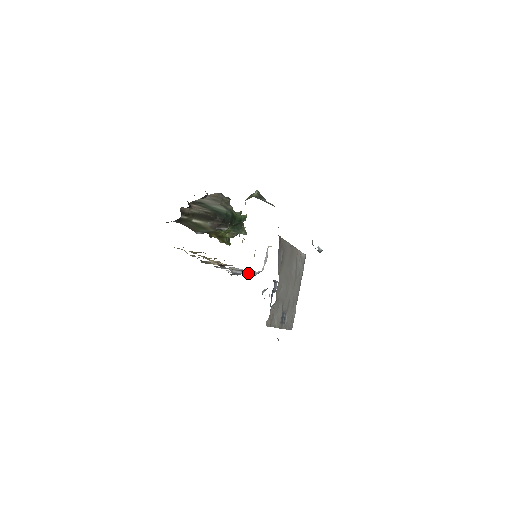
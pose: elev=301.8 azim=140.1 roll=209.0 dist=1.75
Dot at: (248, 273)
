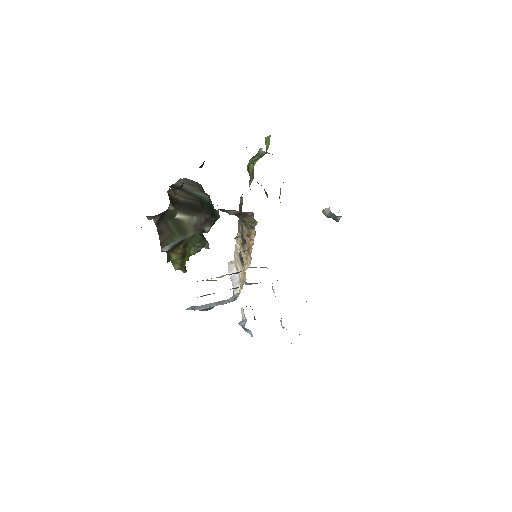
Dot at: (220, 303)
